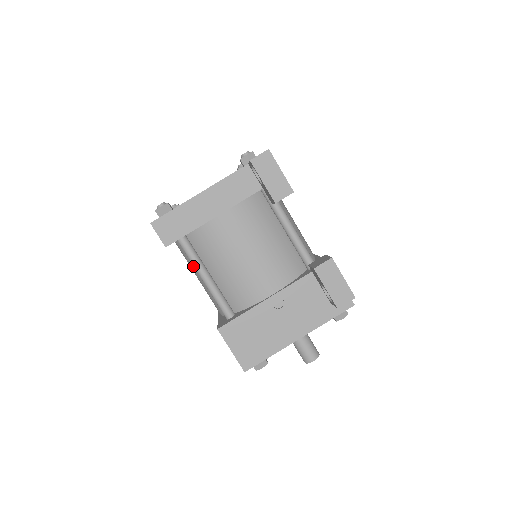
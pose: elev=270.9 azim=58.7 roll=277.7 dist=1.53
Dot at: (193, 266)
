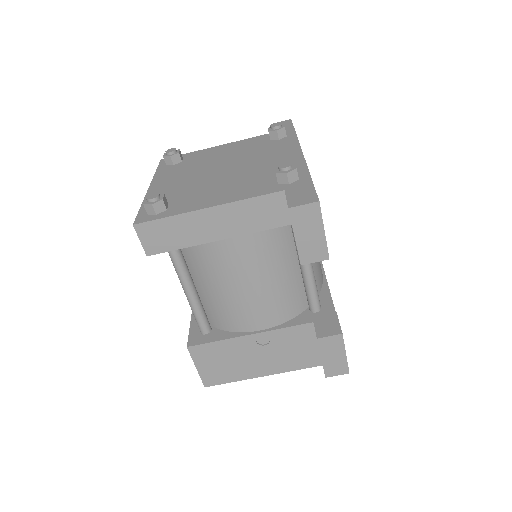
Dot at: occluded
